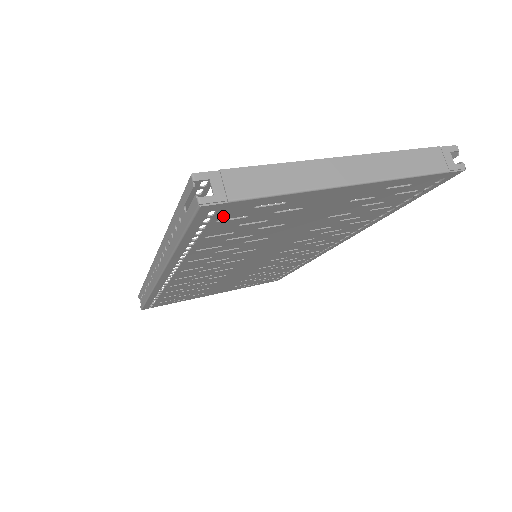
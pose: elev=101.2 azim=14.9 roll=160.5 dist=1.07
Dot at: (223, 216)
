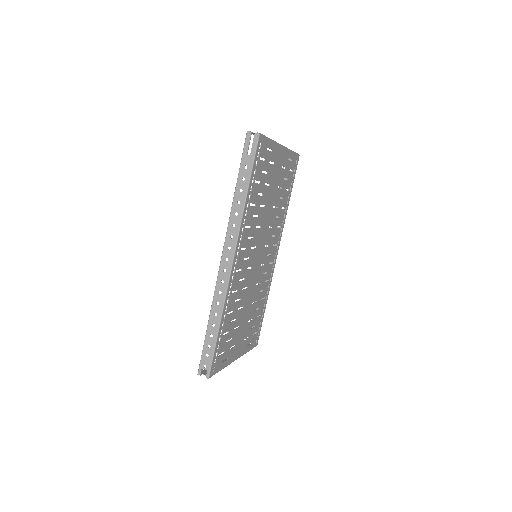
Dot at: (261, 153)
